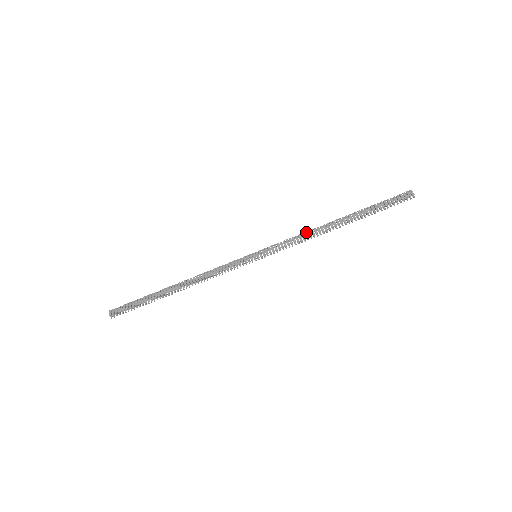
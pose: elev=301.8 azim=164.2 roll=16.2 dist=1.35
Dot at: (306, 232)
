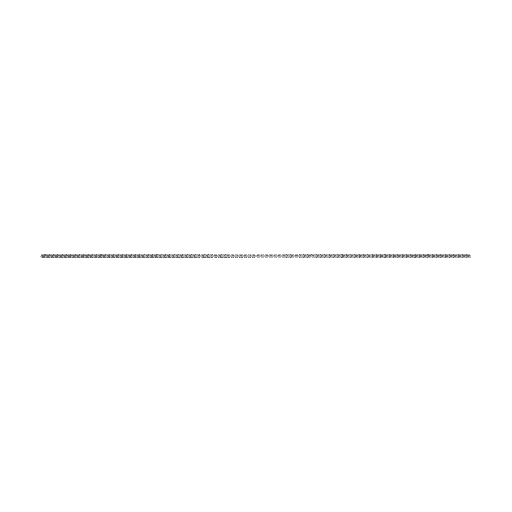
Dot at: (327, 254)
